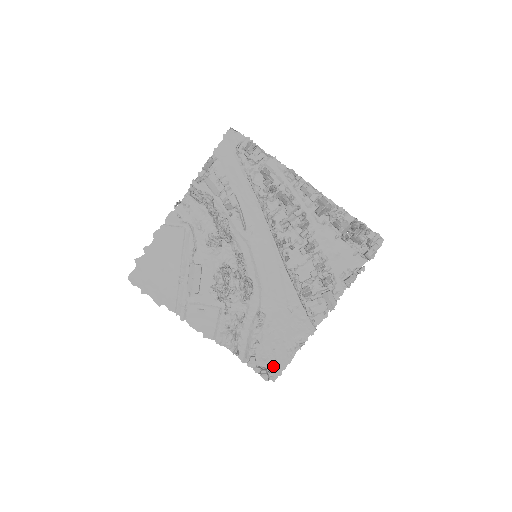
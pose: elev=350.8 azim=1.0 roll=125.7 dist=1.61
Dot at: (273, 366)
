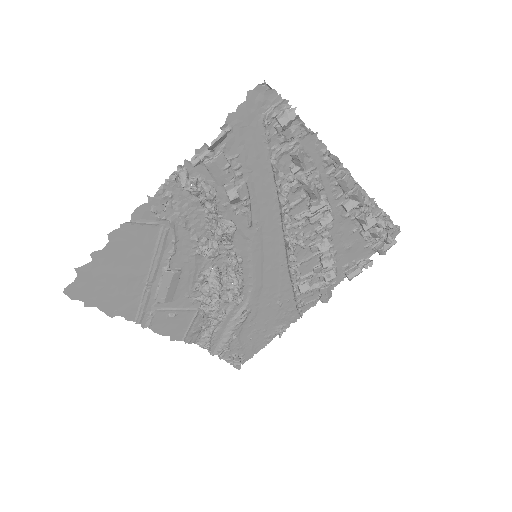
Dot at: (246, 352)
